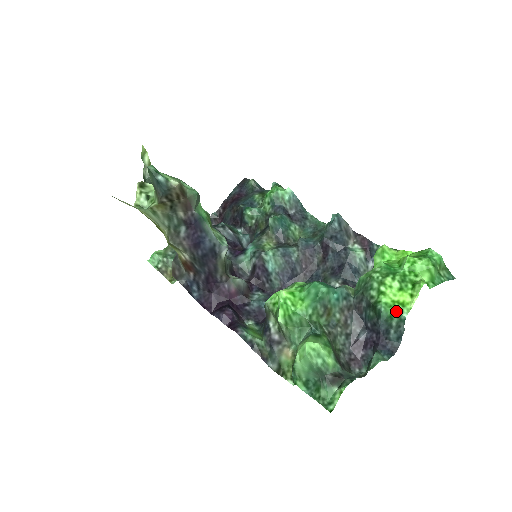
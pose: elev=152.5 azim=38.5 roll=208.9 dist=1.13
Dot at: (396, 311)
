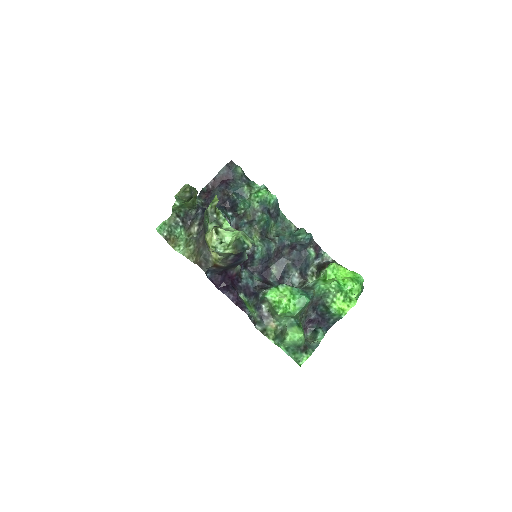
Dot at: (339, 314)
